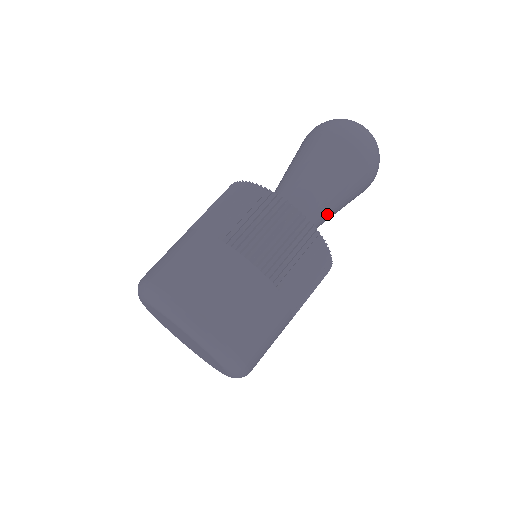
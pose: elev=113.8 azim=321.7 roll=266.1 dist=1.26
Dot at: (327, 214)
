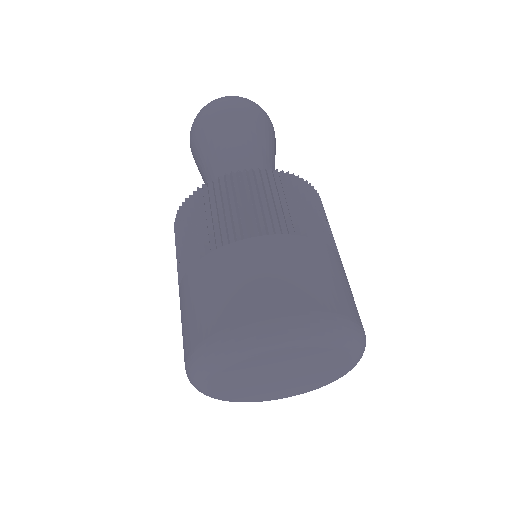
Dot at: occluded
